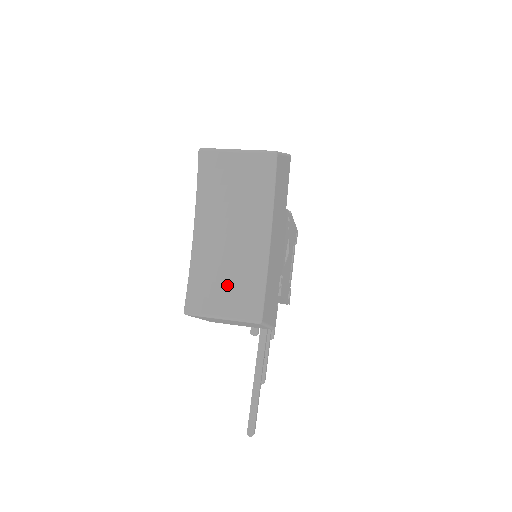
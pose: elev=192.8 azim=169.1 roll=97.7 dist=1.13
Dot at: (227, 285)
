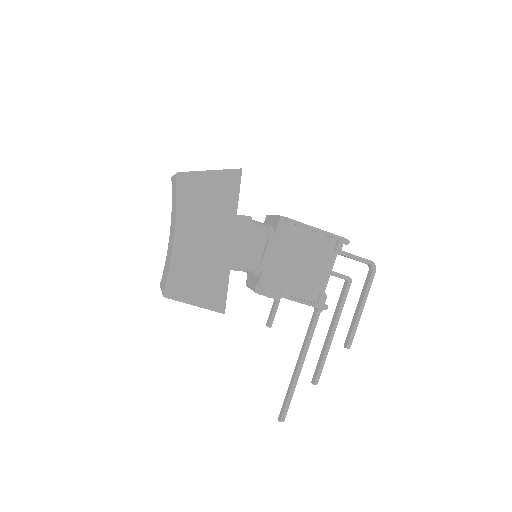
Dot at: (166, 269)
